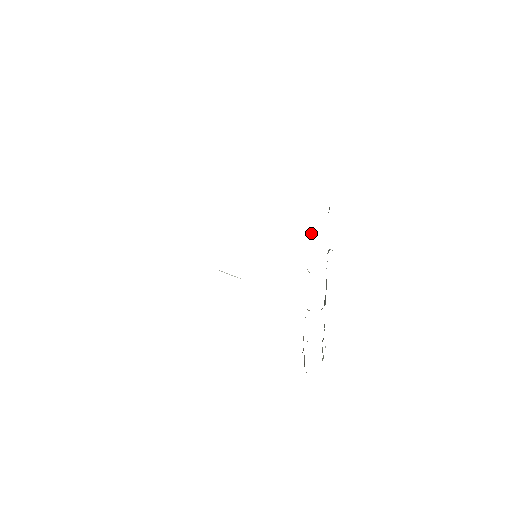
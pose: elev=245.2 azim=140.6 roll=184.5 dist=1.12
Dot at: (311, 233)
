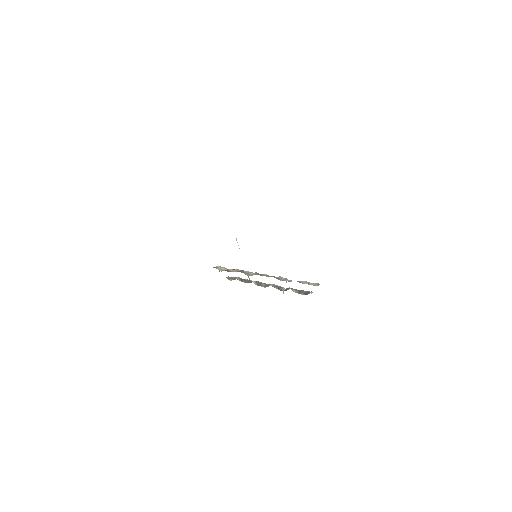
Dot at: (286, 282)
